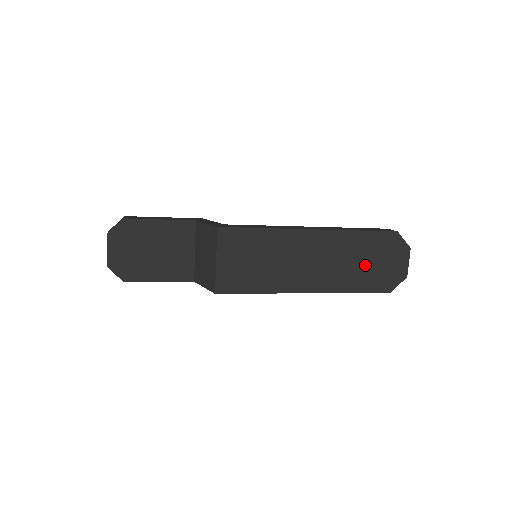
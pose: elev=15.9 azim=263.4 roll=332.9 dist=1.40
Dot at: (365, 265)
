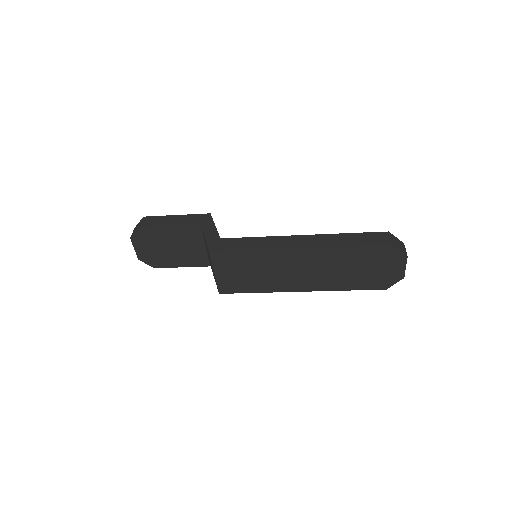
Dot at: (357, 271)
